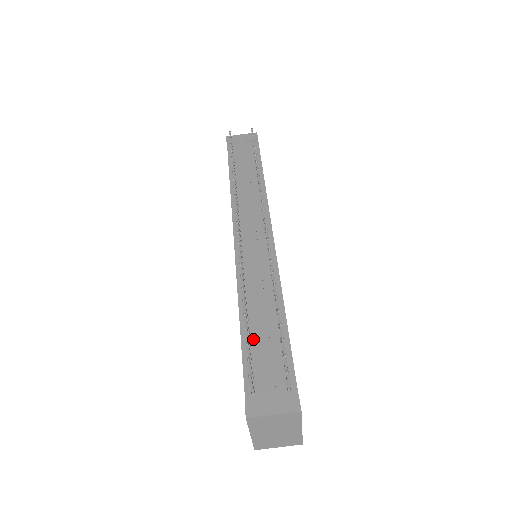
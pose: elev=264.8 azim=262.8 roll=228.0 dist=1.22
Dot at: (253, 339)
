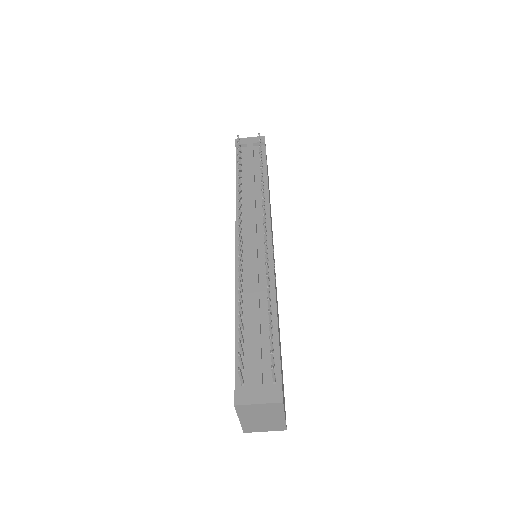
Dot at: (246, 335)
